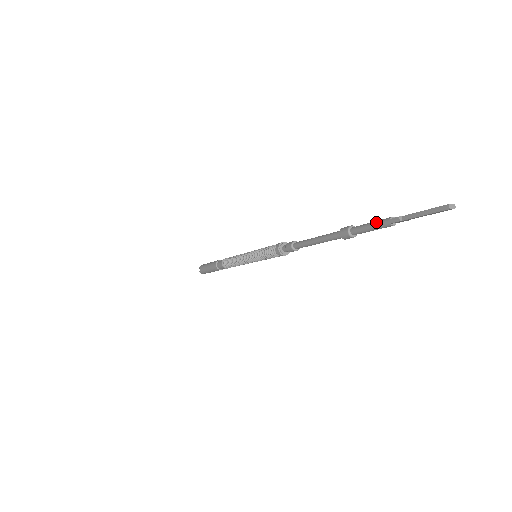
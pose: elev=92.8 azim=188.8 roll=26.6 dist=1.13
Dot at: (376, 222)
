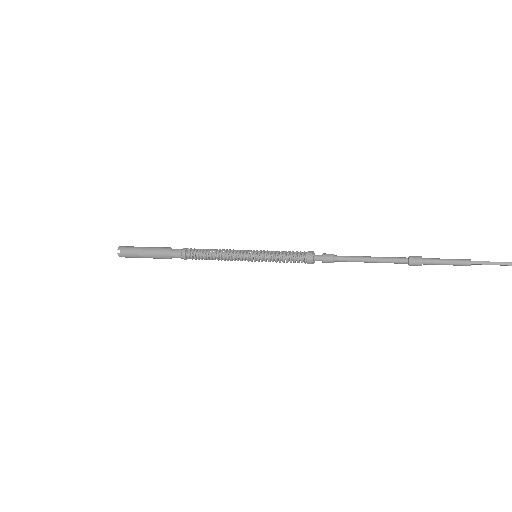
Dot at: (455, 260)
